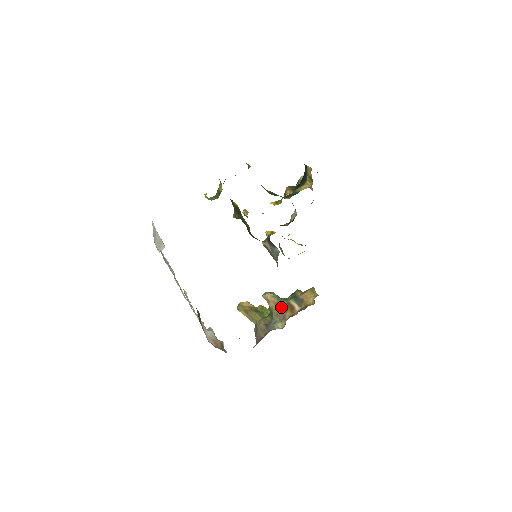
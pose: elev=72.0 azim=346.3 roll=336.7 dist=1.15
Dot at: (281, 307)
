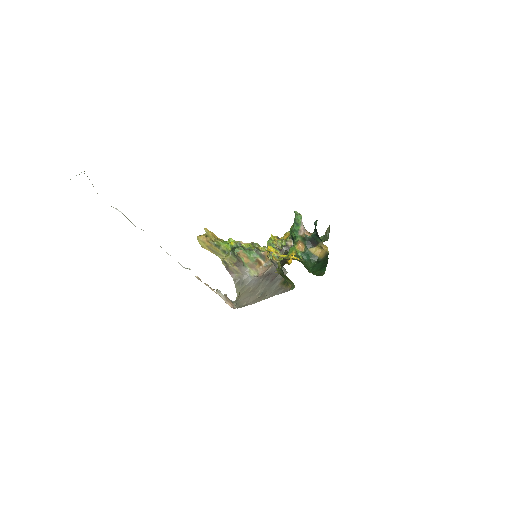
Dot at: (251, 261)
